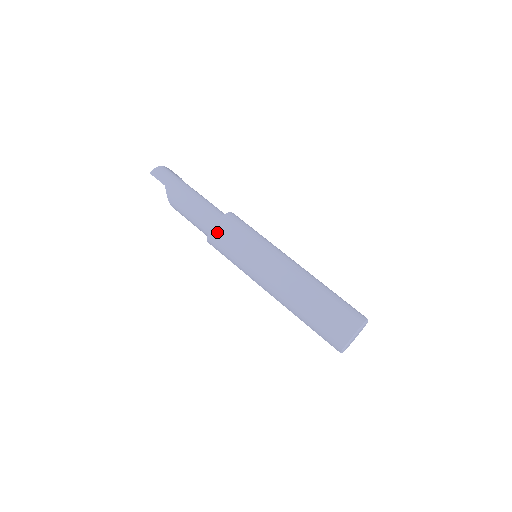
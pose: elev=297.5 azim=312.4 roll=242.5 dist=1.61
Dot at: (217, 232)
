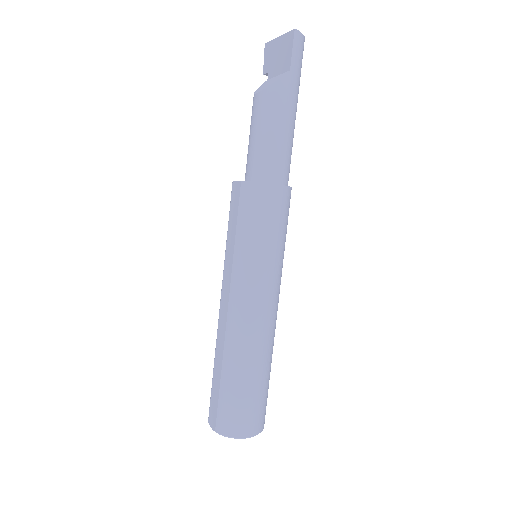
Dot at: (272, 196)
